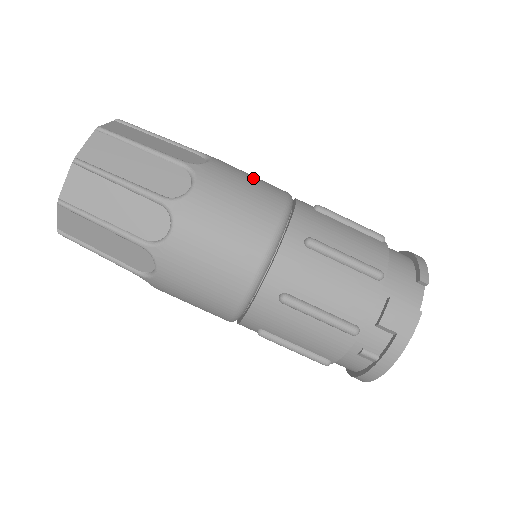
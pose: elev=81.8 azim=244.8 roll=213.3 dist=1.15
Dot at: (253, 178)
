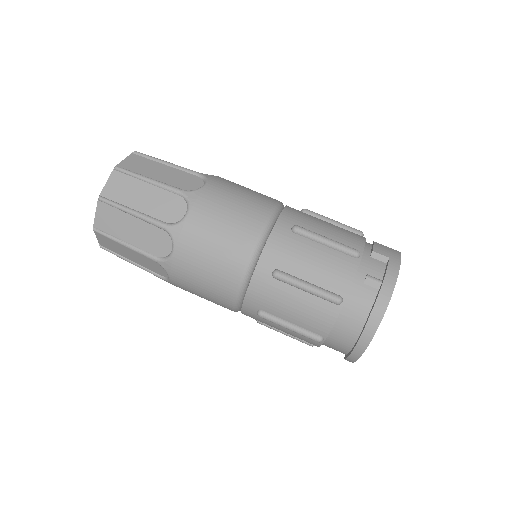
Dot at: occluded
